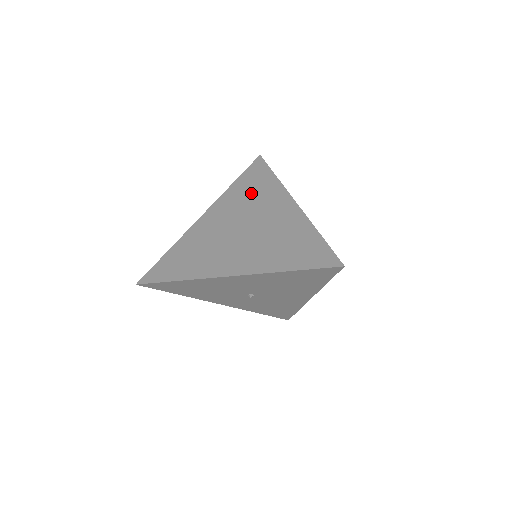
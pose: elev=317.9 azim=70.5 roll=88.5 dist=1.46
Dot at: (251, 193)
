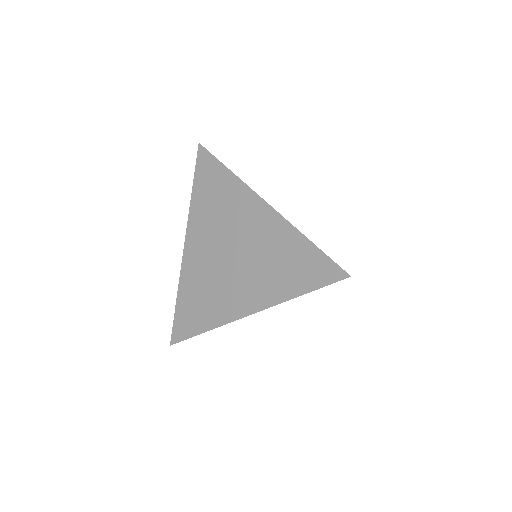
Dot at: (216, 203)
